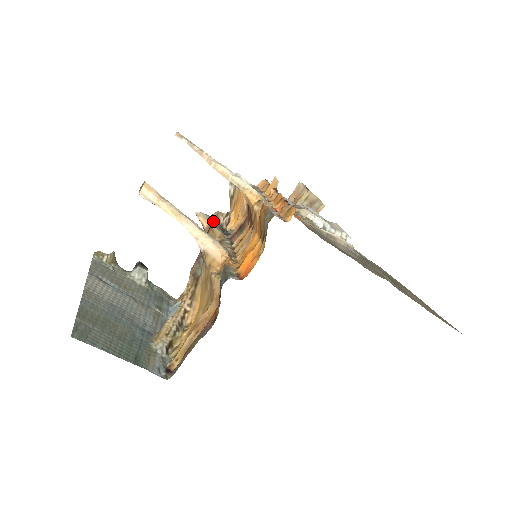
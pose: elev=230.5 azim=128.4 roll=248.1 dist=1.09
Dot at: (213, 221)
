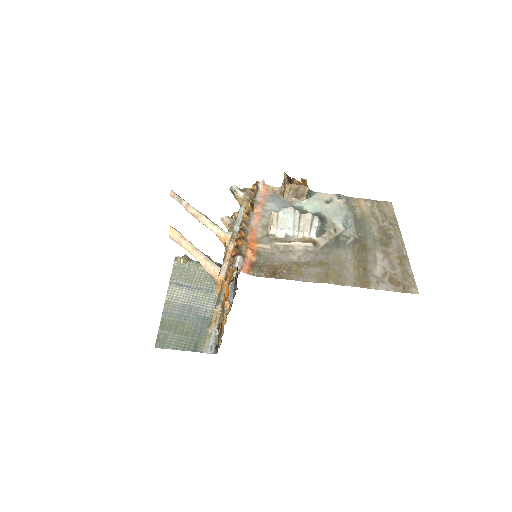
Dot at: (231, 225)
